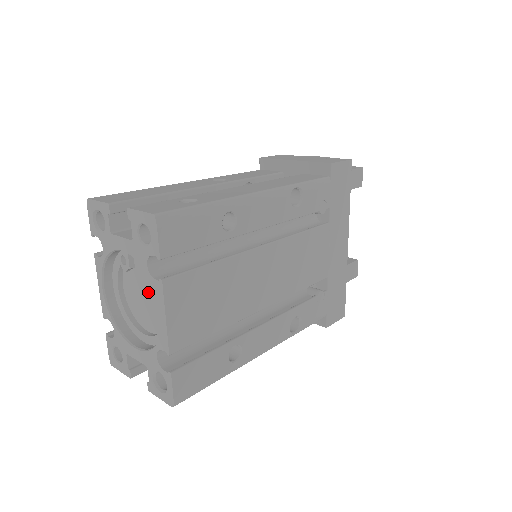
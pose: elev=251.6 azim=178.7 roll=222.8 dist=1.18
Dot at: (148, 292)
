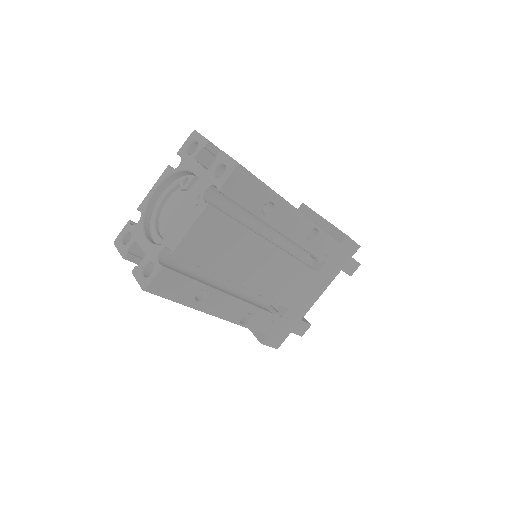
Dot at: (185, 211)
